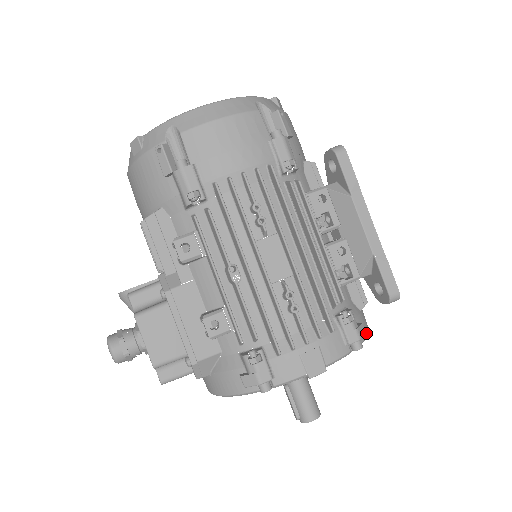
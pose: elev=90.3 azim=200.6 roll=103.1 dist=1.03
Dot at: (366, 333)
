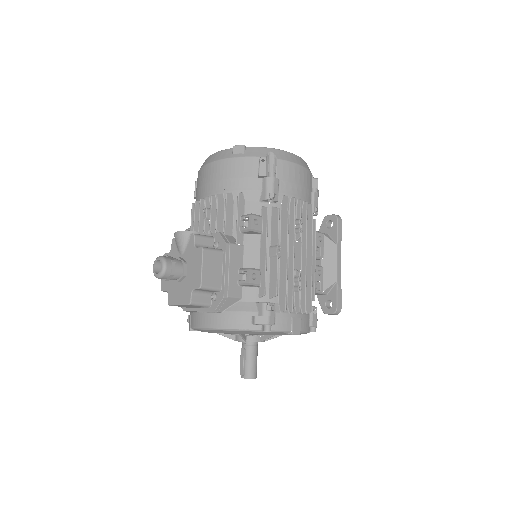
Dot at: occluded
